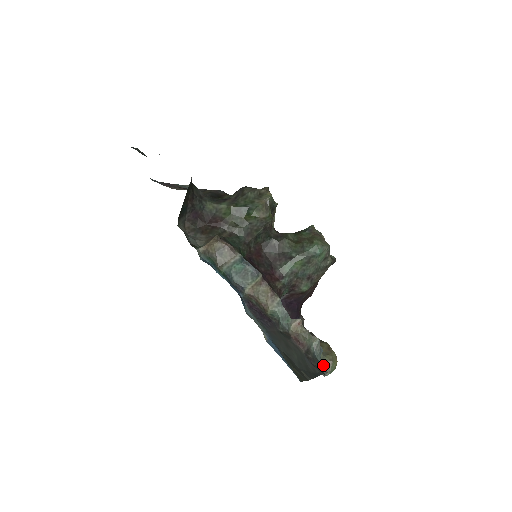
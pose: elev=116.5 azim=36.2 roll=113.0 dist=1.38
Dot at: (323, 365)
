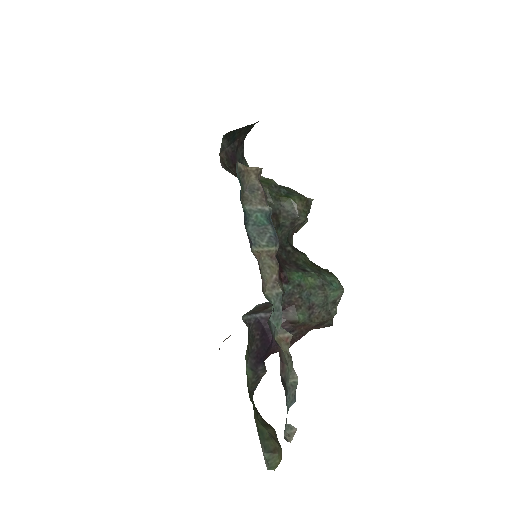
Dot at: (285, 426)
